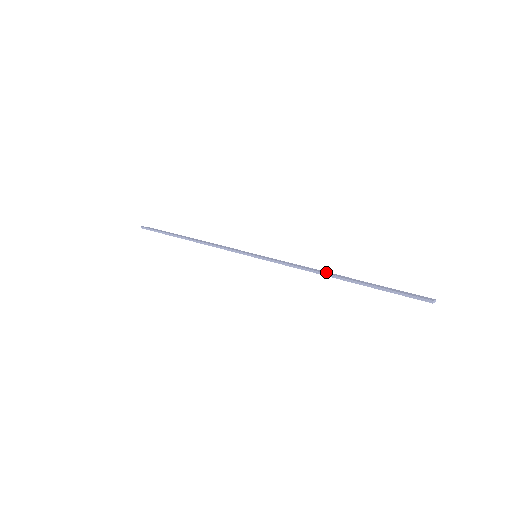
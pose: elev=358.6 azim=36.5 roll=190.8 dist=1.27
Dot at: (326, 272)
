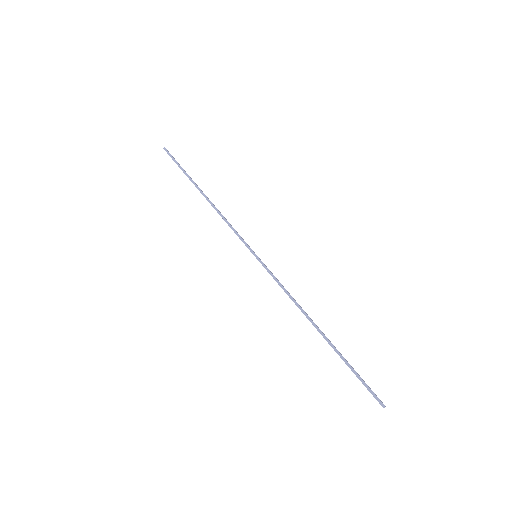
Dot at: occluded
